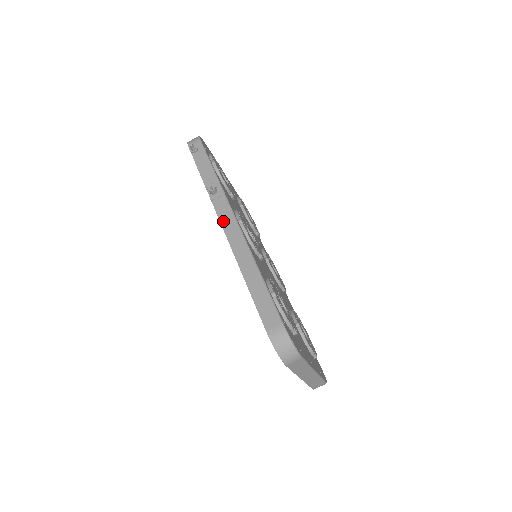
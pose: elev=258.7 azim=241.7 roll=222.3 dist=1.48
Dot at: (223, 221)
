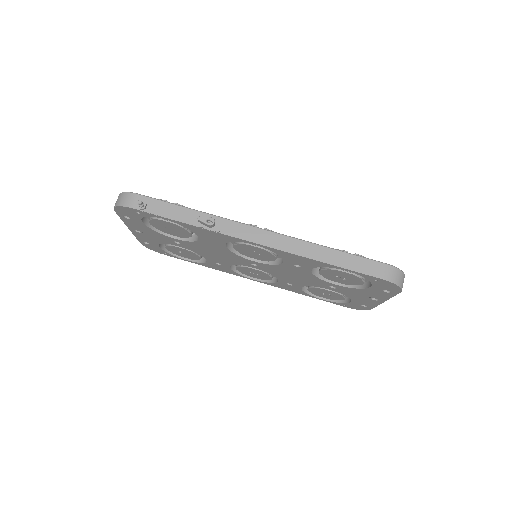
Dot at: (251, 238)
